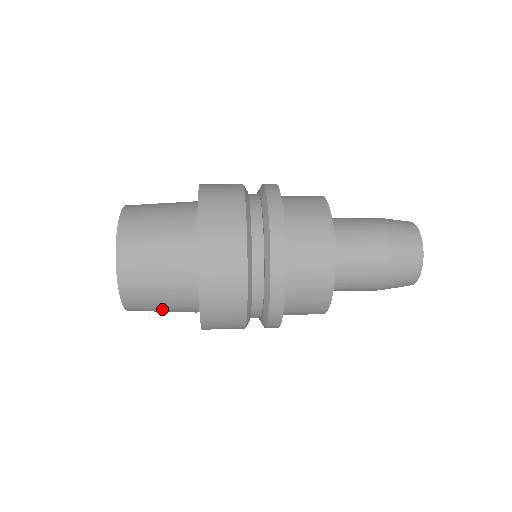
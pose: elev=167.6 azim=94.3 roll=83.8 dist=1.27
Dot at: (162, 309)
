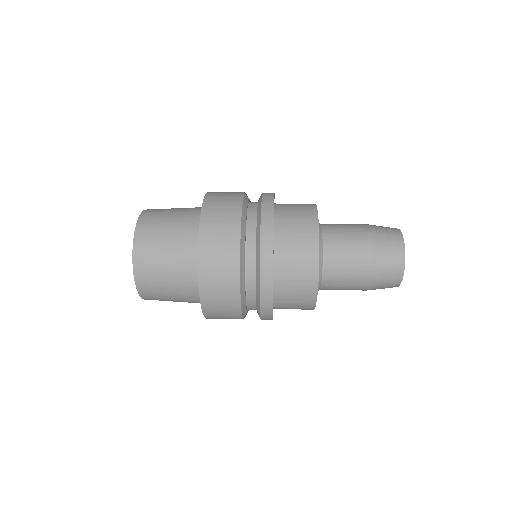
Dot at: occluded
